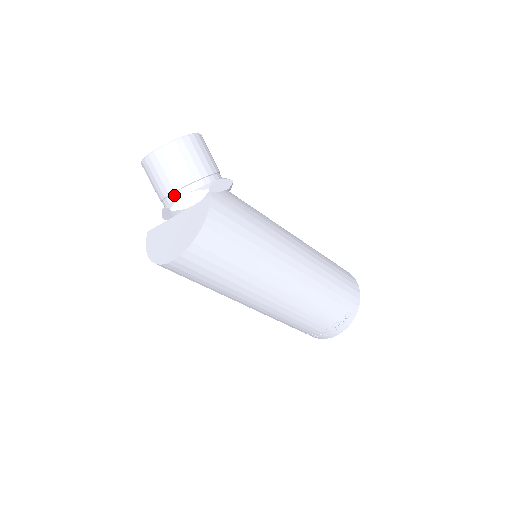
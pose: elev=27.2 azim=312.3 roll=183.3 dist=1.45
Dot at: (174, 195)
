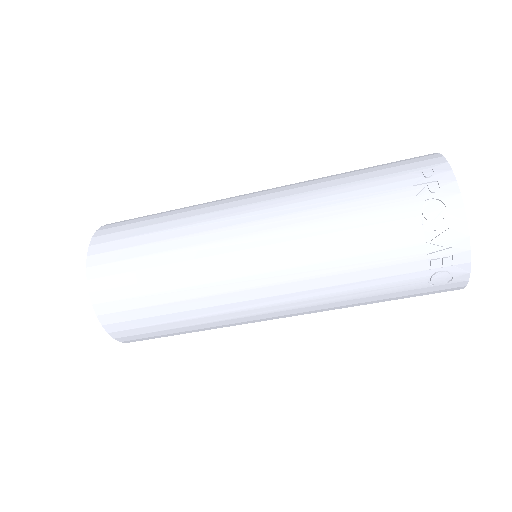
Dot at: occluded
